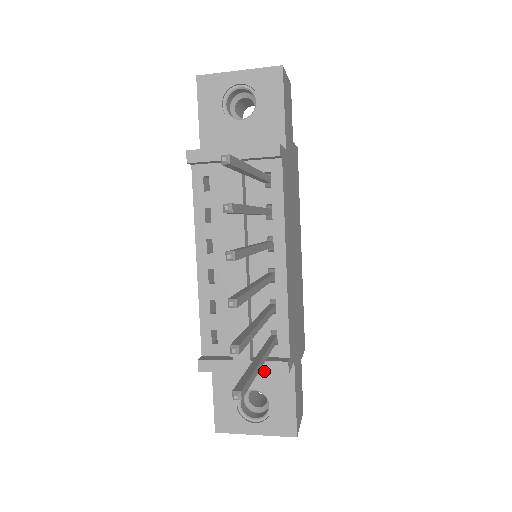
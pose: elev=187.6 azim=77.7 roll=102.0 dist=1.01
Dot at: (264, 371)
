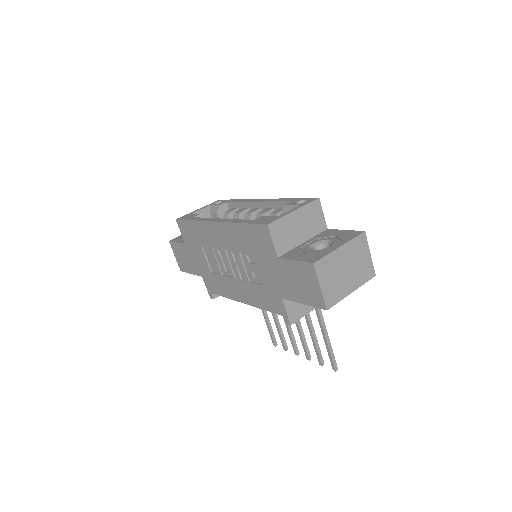
Dot at: occluded
